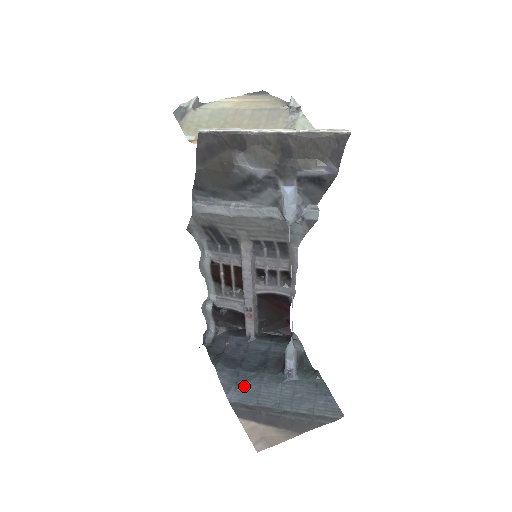
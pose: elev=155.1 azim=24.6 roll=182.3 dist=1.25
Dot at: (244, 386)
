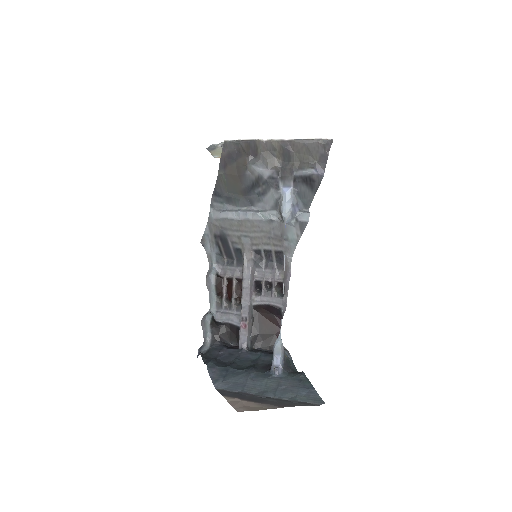
Dot at: (232, 379)
